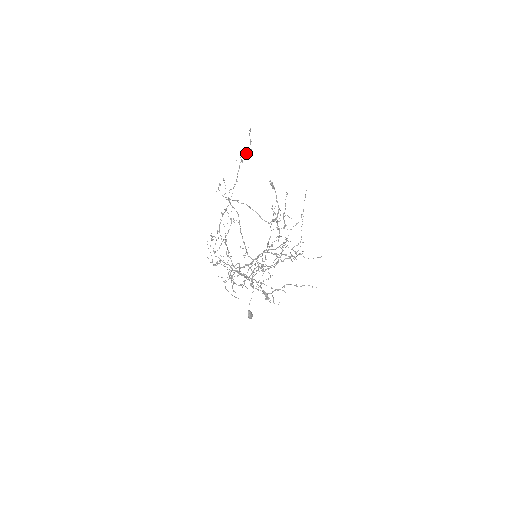
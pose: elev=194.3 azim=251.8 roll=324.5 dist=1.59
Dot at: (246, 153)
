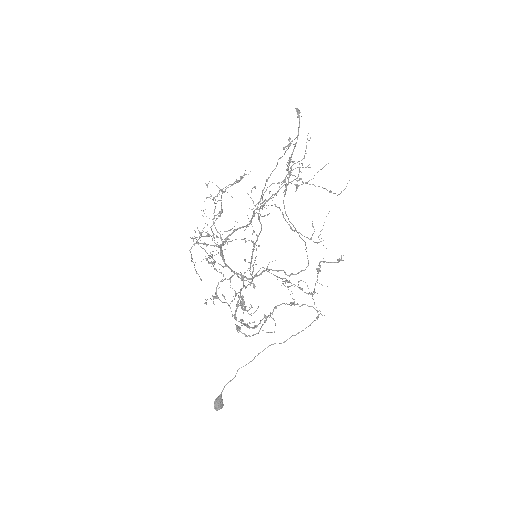
Dot at: (297, 162)
